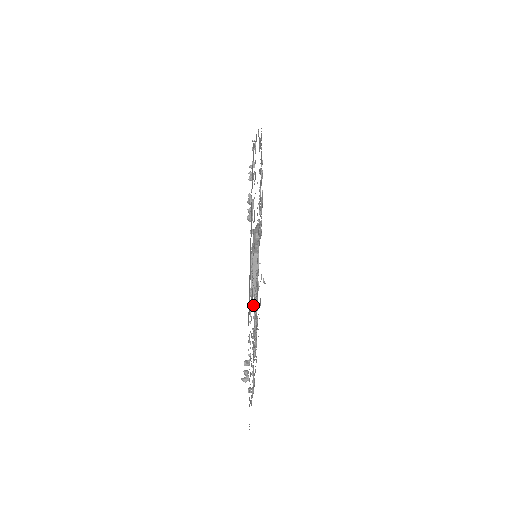
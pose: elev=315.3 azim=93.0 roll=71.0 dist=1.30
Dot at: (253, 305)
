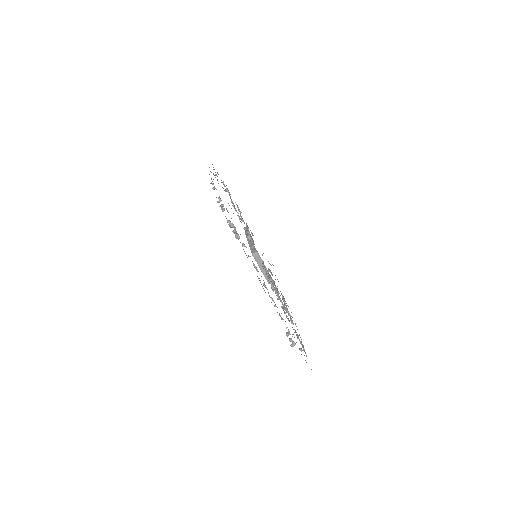
Dot at: occluded
